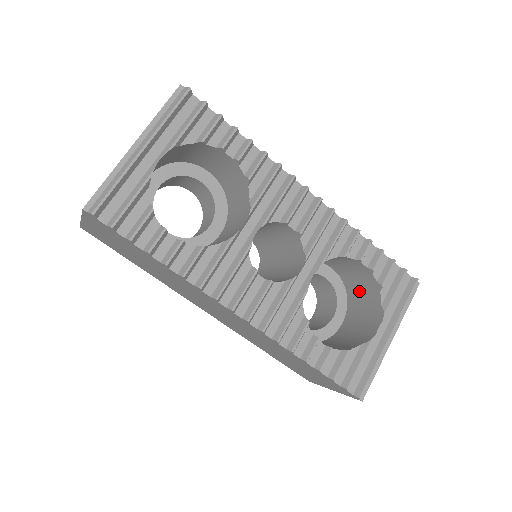
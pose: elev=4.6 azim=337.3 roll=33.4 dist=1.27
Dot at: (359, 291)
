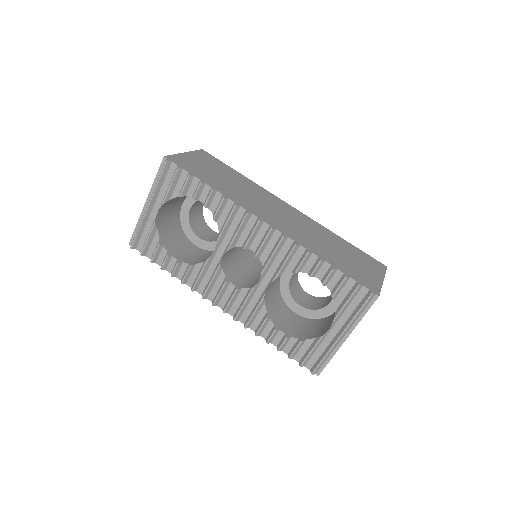
Dot at: occluded
